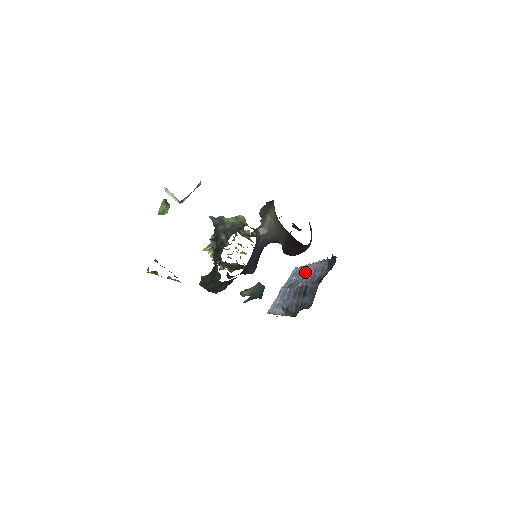
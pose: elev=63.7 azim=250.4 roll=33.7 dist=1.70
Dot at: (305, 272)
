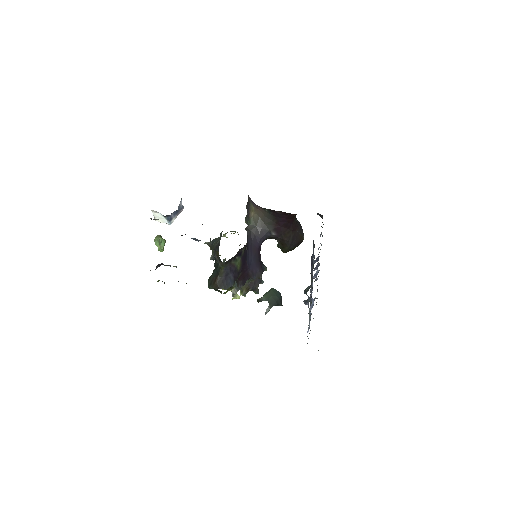
Dot at: occluded
